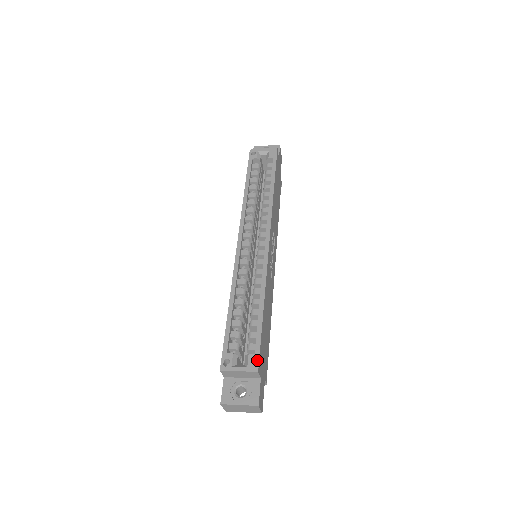
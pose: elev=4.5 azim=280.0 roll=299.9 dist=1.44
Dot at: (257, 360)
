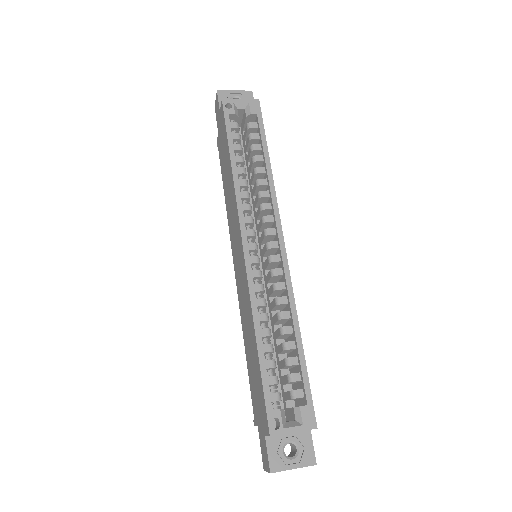
Dot at: (312, 413)
